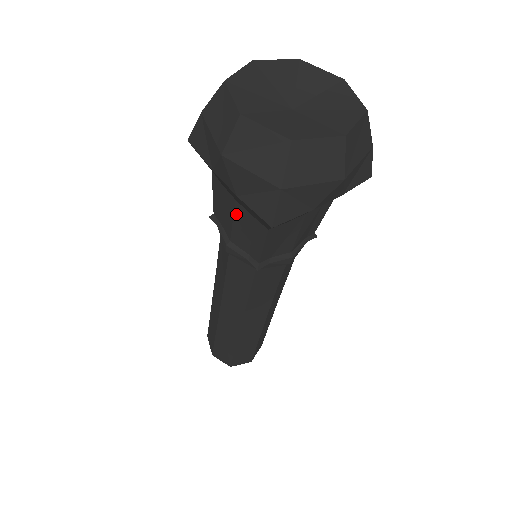
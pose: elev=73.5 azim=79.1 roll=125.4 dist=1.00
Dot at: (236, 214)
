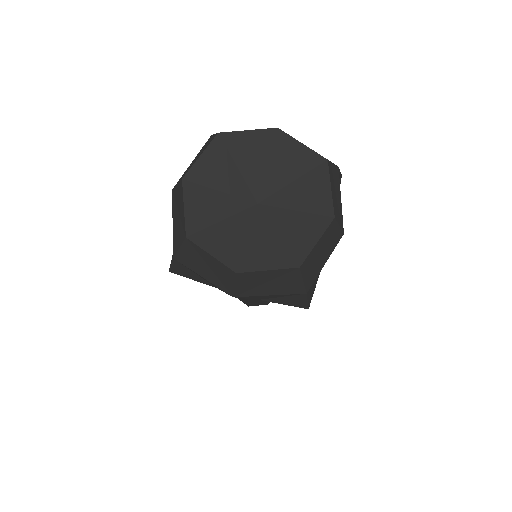
Dot at: occluded
